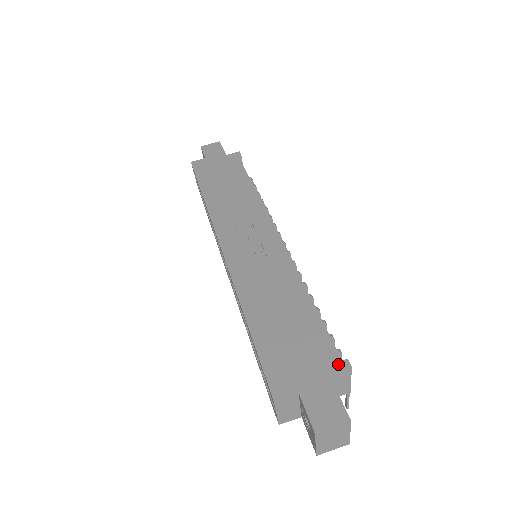
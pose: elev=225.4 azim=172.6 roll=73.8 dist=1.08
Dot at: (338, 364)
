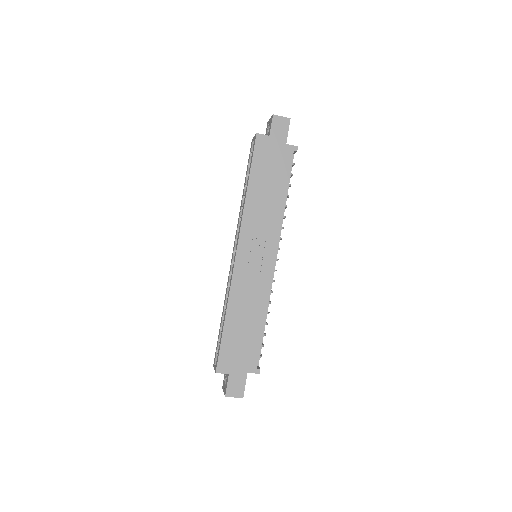
Dot at: (255, 370)
